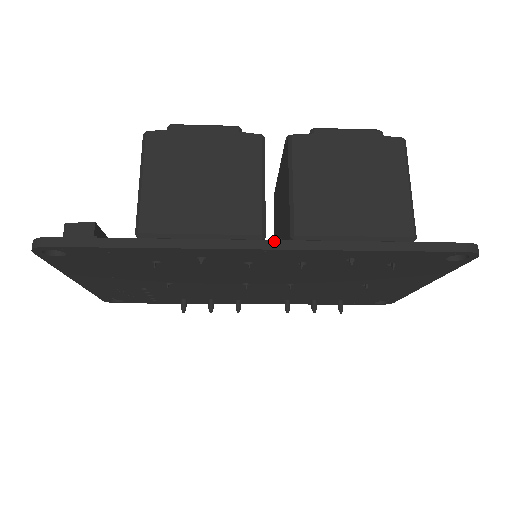
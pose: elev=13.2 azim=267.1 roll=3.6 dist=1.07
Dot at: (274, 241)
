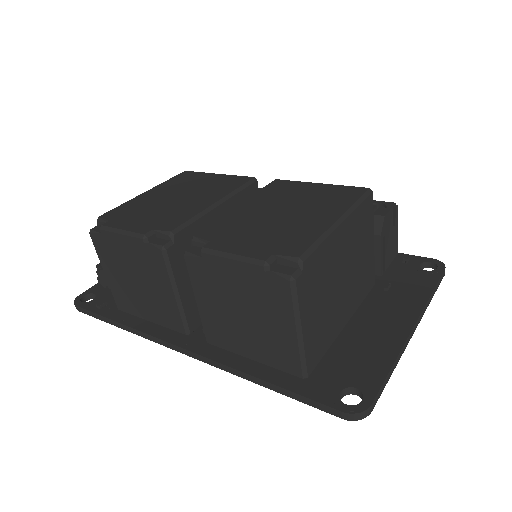
Dot at: (188, 351)
